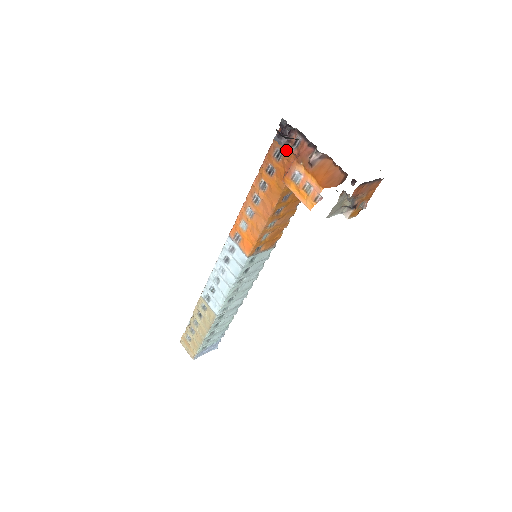
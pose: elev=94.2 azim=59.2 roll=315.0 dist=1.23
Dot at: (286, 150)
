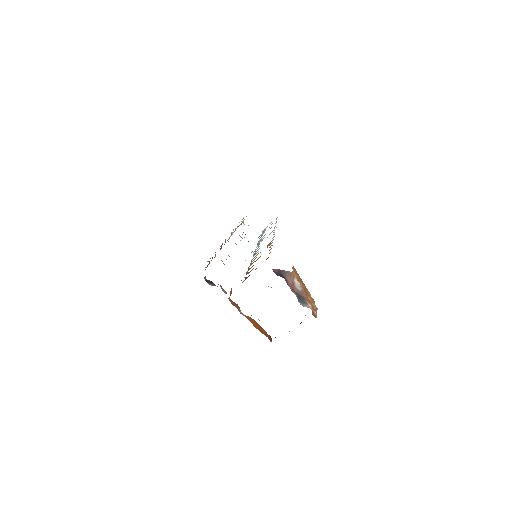
Dot at: occluded
